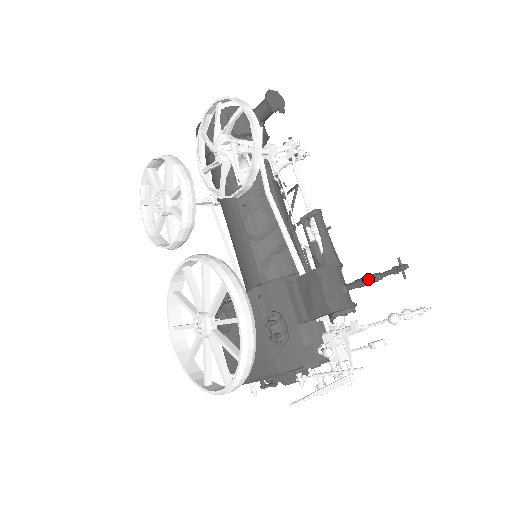
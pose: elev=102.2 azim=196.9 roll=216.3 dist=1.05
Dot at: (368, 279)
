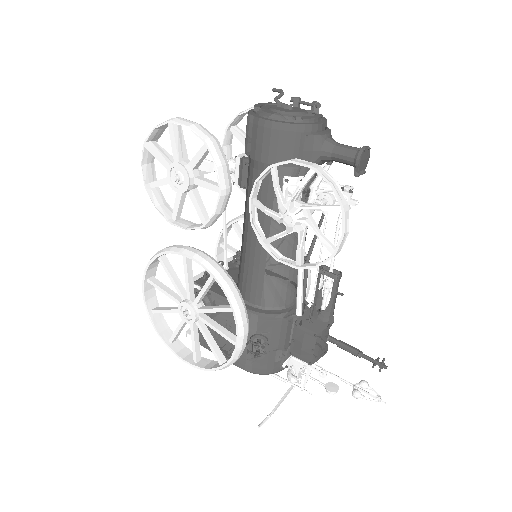
Dot at: (351, 352)
